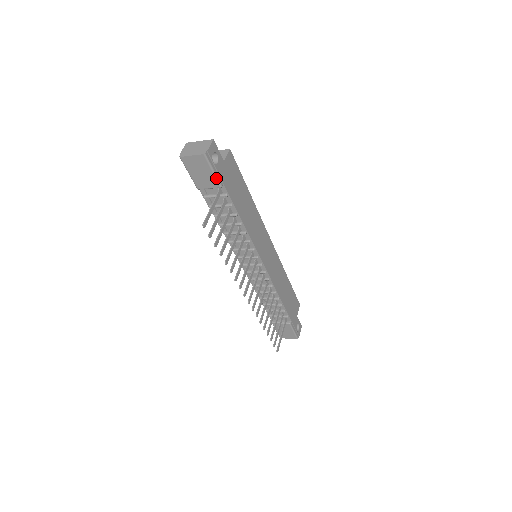
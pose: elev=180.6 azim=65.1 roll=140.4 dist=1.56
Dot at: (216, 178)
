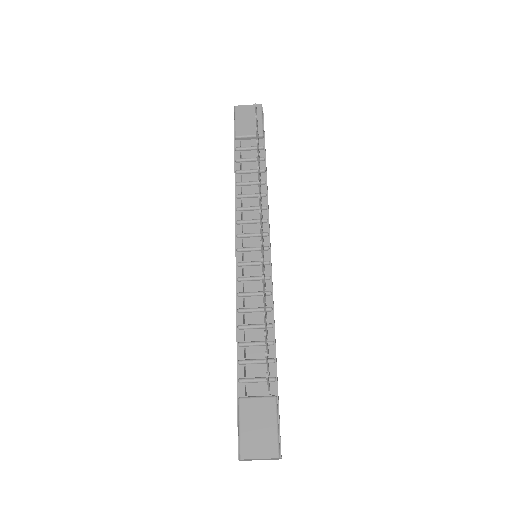
Dot at: (262, 126)
